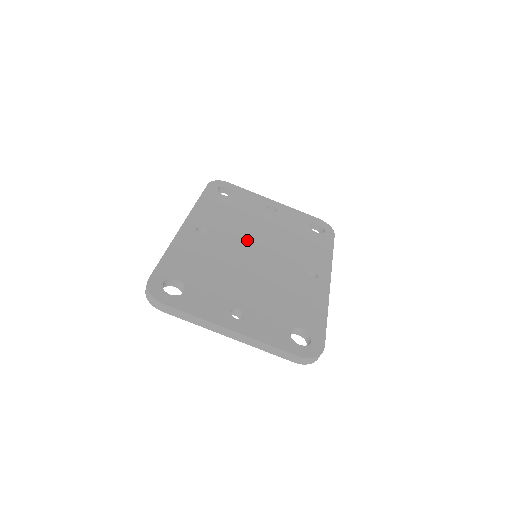
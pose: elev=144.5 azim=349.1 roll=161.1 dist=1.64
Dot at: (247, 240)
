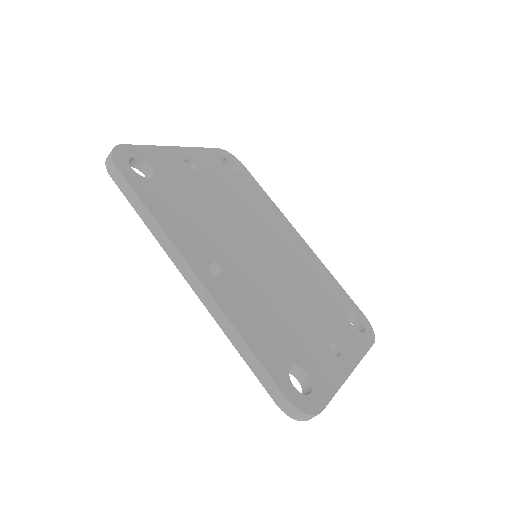
Dot at: (239, 242)
